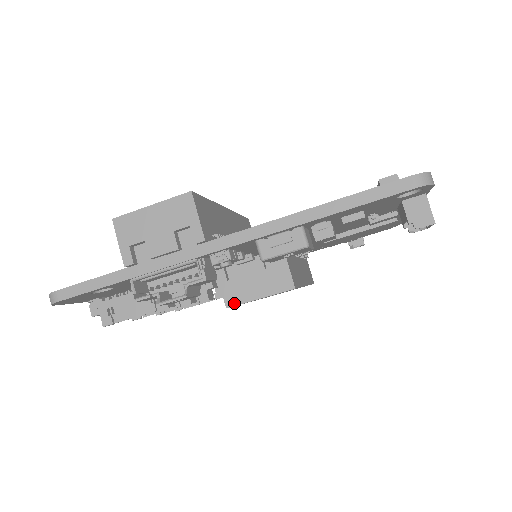
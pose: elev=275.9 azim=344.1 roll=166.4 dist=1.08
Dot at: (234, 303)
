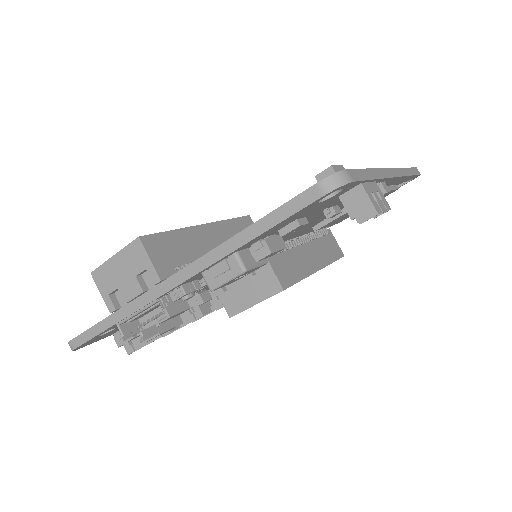
Dot at: (235, 312)
